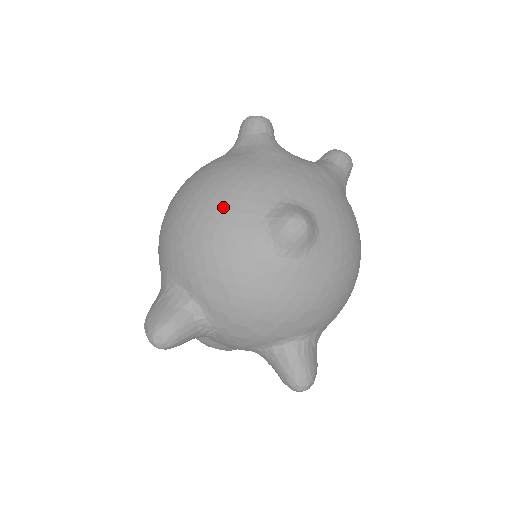
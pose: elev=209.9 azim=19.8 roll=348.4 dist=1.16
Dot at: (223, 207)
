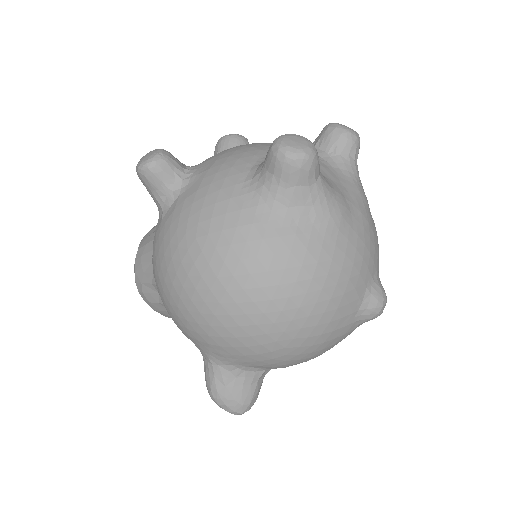
Dot at: (324, 320)
